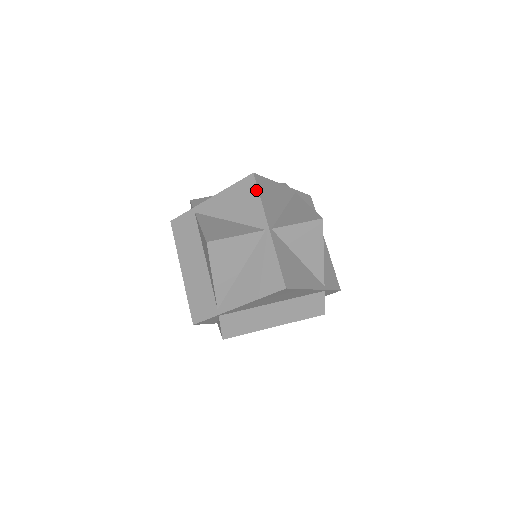
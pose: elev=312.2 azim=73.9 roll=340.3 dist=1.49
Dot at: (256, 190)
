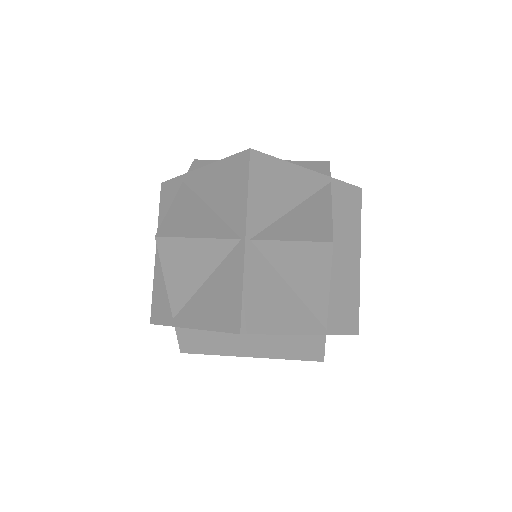
Dot at: (246, 176)
